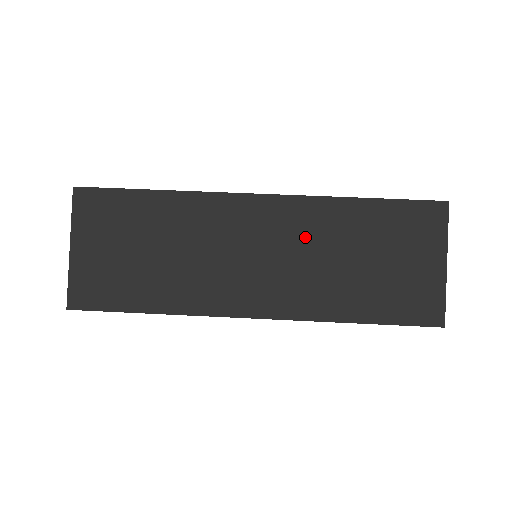
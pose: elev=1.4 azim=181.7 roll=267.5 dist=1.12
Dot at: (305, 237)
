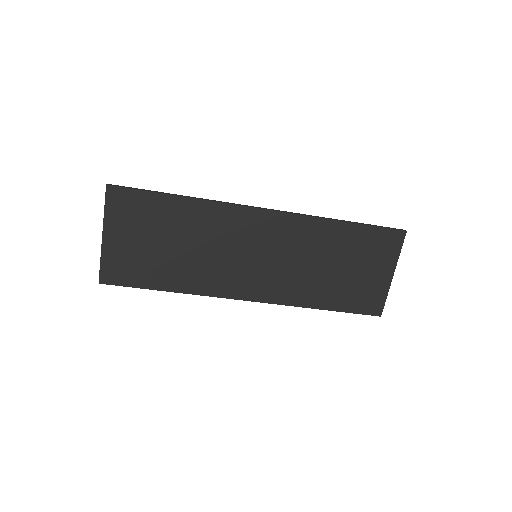
Dot at: (296, 246)
